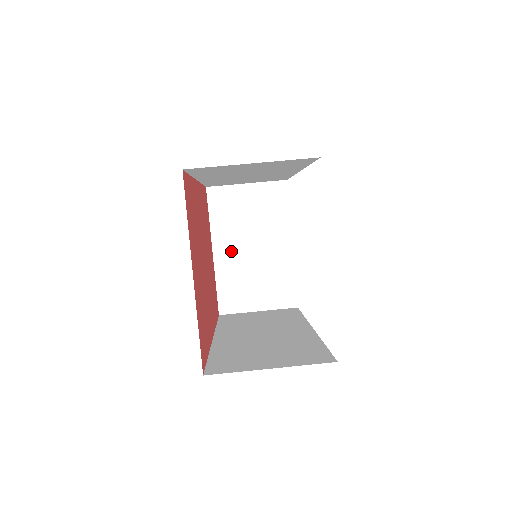
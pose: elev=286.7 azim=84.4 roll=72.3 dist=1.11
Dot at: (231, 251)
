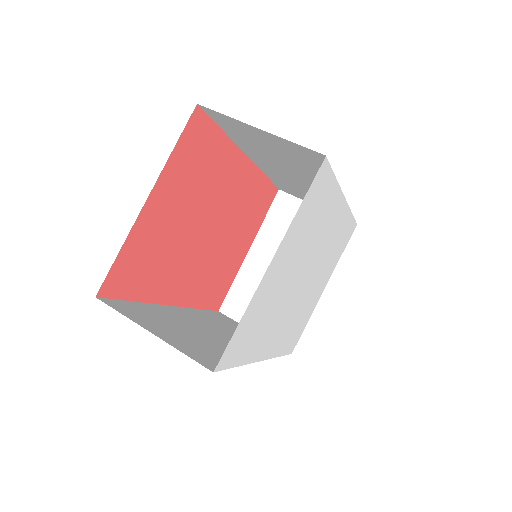
Dot at: (265, 260)
